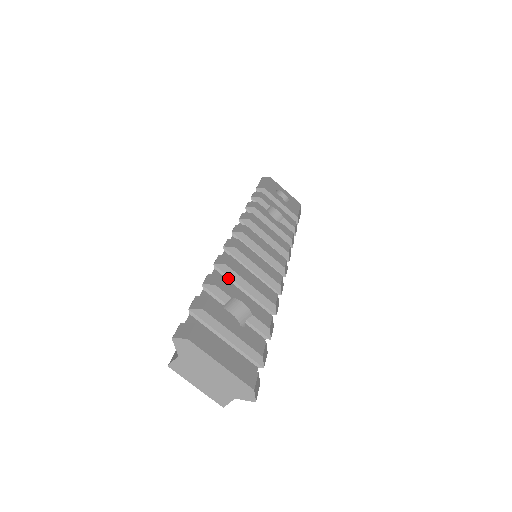
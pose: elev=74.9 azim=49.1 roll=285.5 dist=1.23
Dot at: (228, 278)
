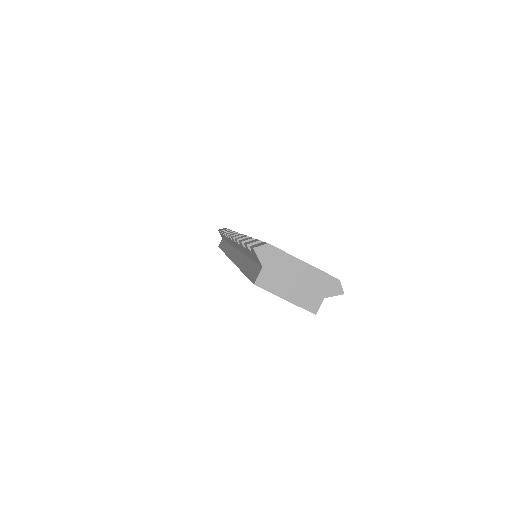
Dot at: occluded
